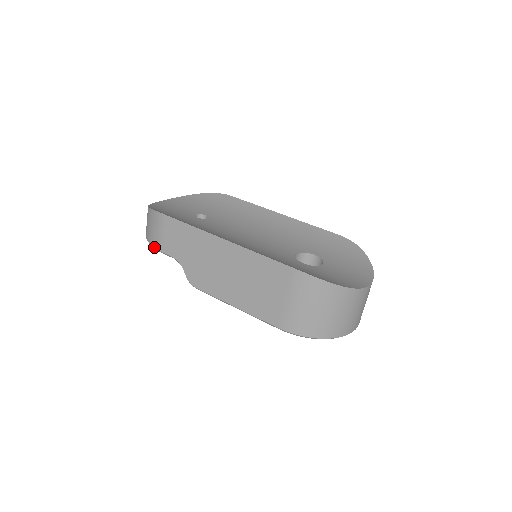
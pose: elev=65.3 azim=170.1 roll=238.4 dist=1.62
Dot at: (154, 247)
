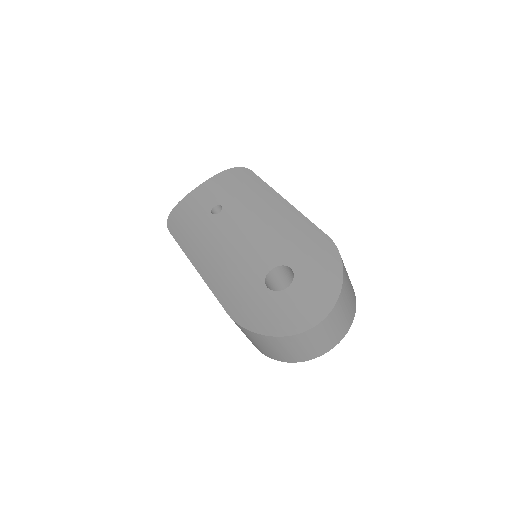
Dot at: occluded
